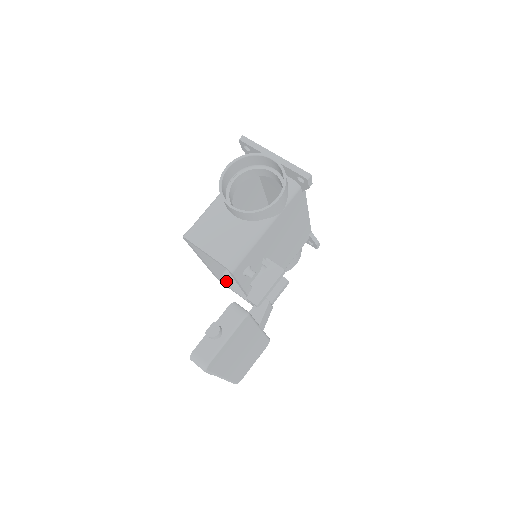
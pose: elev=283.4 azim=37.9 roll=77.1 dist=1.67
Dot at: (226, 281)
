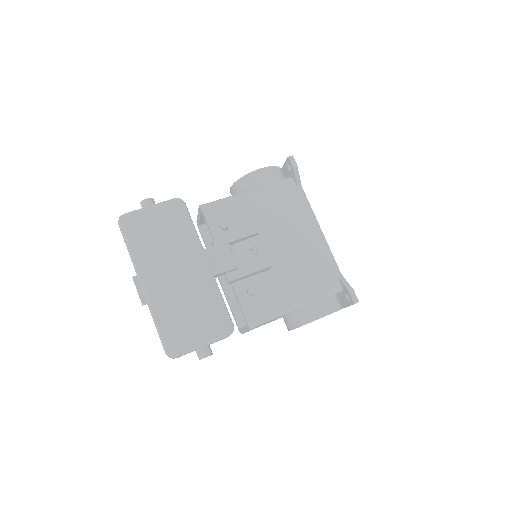
Dot at: occluded
